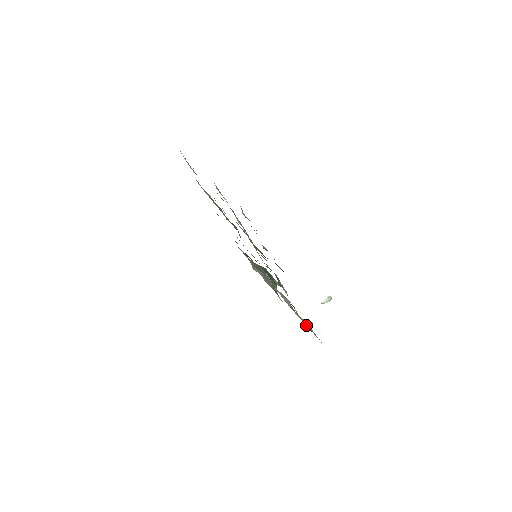
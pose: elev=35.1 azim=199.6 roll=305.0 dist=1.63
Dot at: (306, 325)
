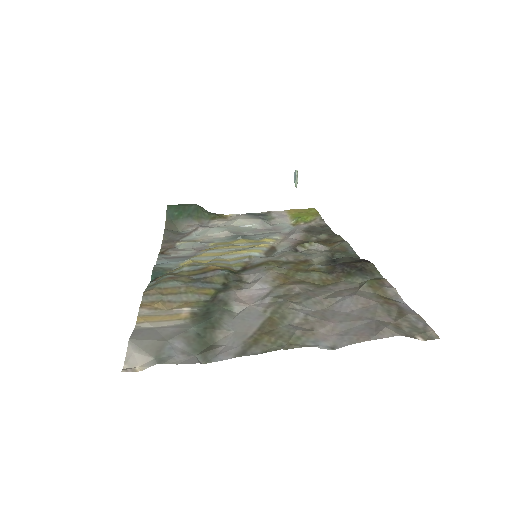
Dot at: (308, 222)
